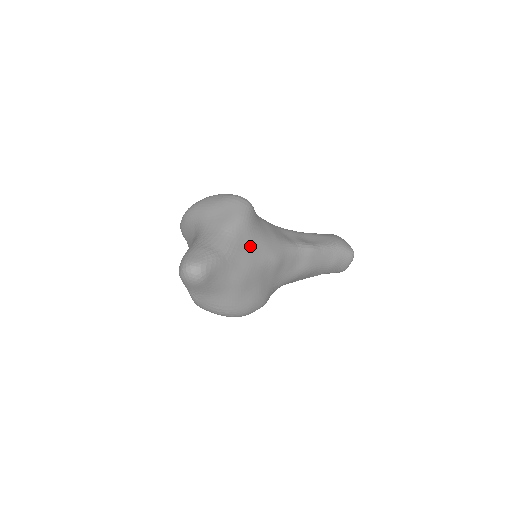
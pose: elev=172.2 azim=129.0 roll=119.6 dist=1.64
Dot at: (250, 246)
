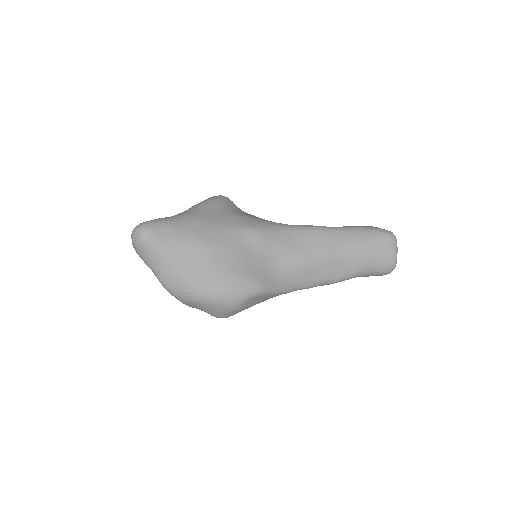
Dot at: (216, 217)
